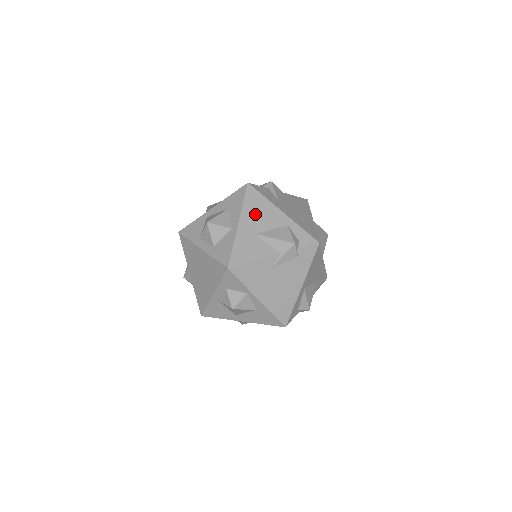
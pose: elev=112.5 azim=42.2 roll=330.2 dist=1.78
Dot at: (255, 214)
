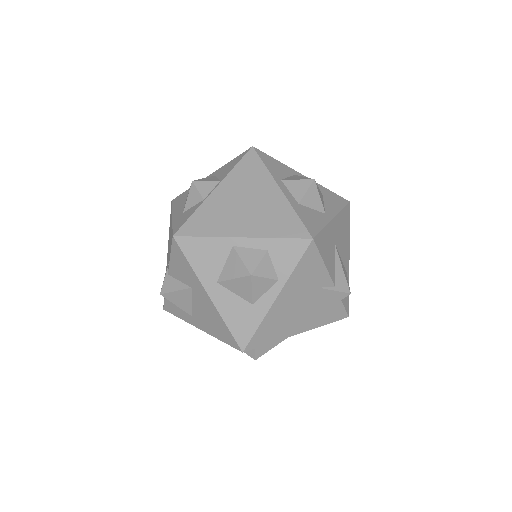
Dot at: (342, 230)
